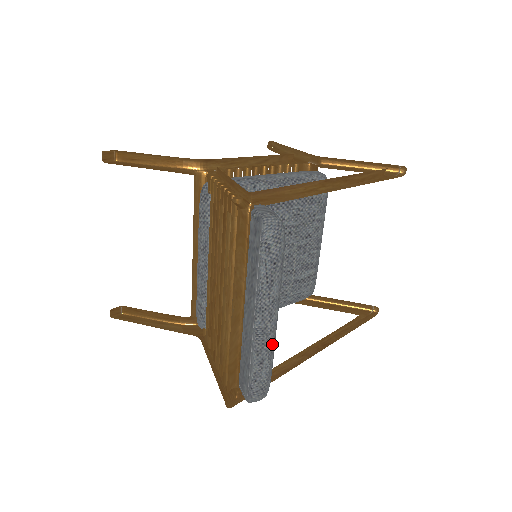
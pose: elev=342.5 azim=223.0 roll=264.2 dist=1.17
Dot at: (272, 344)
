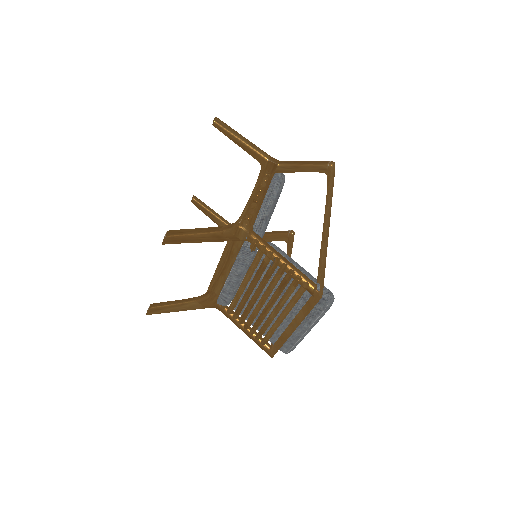
Dot at: occluded
